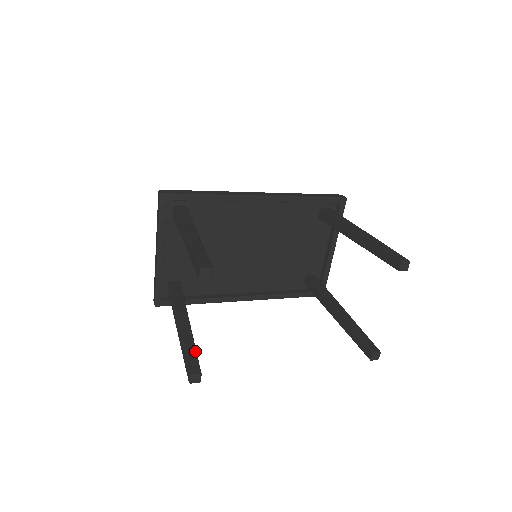
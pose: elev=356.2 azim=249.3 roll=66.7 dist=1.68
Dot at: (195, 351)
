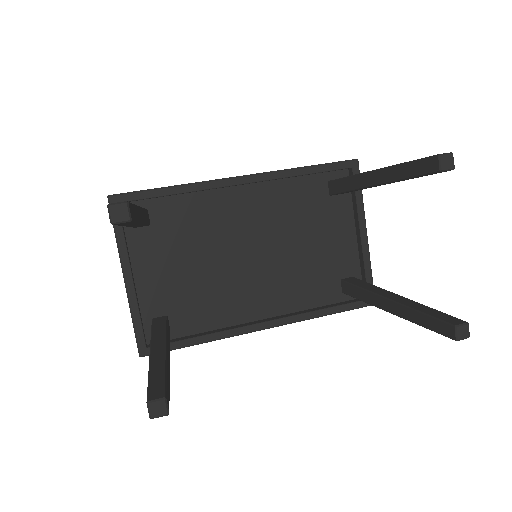
Dot at: (164, 374)
